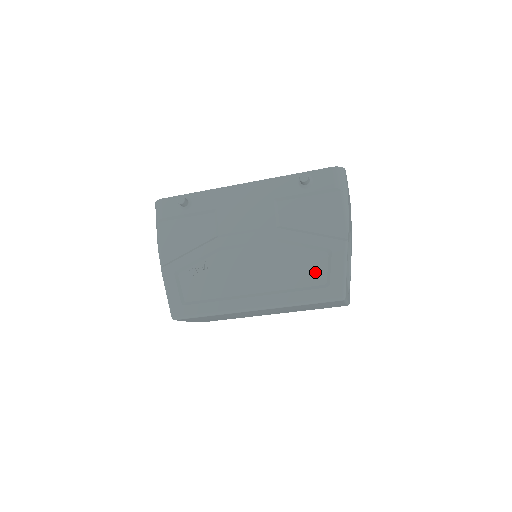
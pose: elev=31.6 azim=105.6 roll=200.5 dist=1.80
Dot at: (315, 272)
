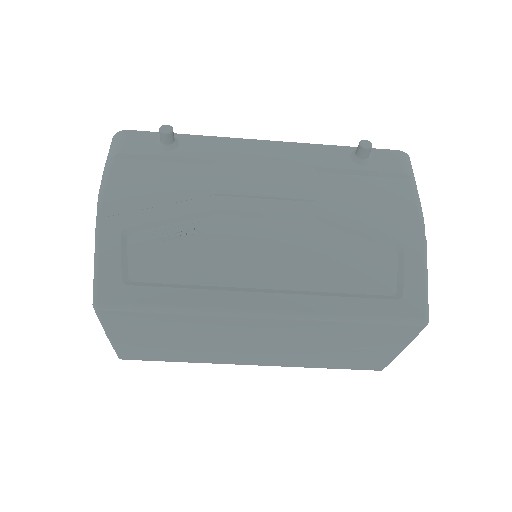
Dot at: (377, 274)
